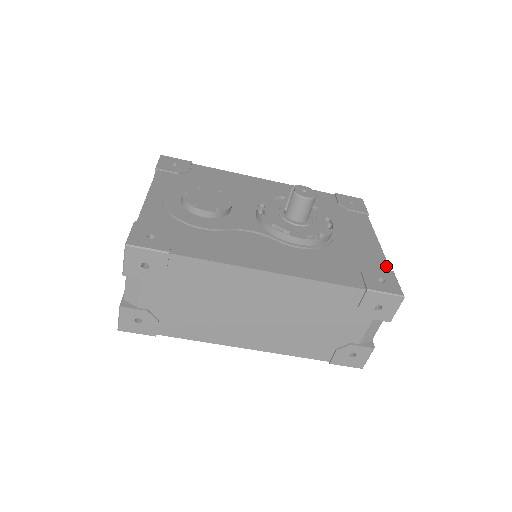
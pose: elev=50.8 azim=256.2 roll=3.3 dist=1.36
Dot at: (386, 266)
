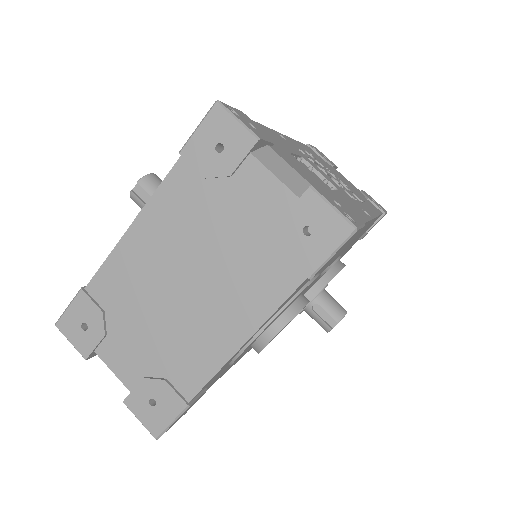
Dot at: occluded
